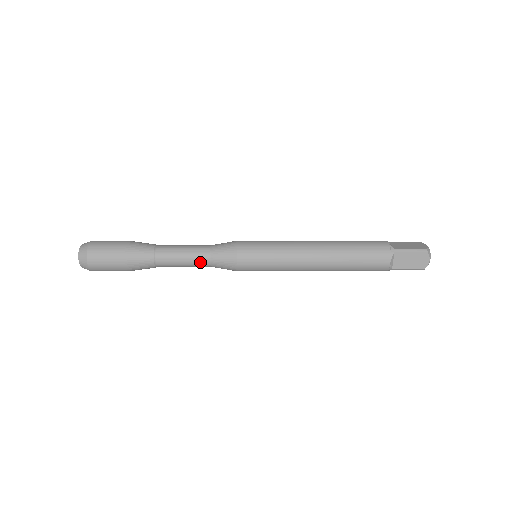
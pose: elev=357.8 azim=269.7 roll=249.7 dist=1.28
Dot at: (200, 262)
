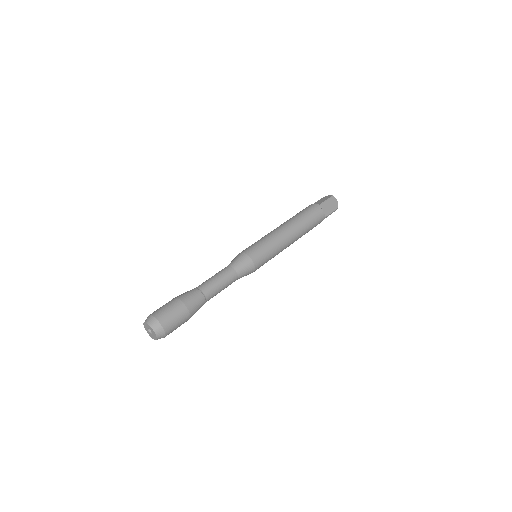
Dot at: (231, 279)
